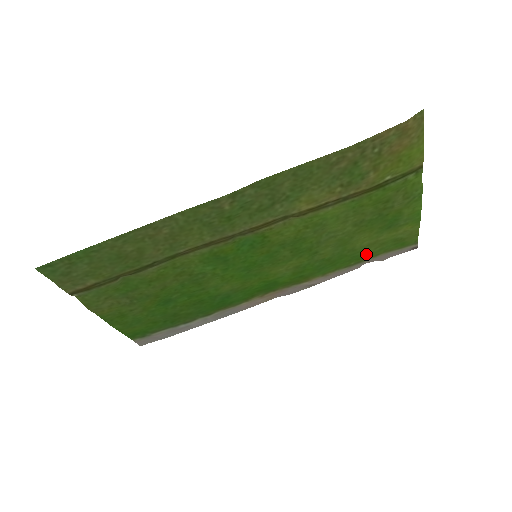
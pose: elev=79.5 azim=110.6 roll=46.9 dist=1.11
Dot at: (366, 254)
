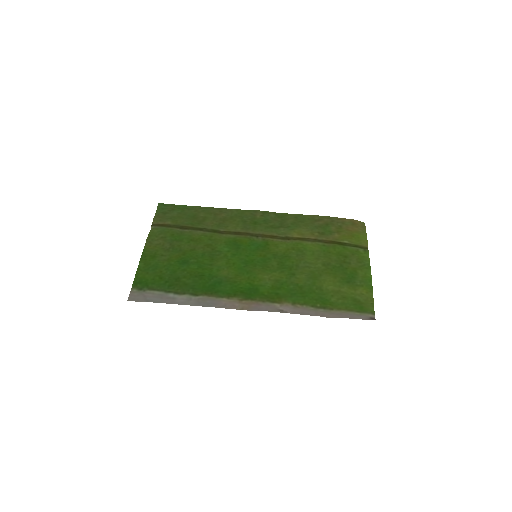
Dot at: (330, 302)
